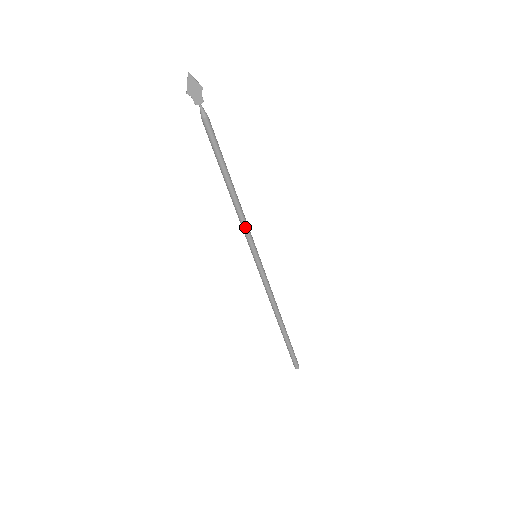
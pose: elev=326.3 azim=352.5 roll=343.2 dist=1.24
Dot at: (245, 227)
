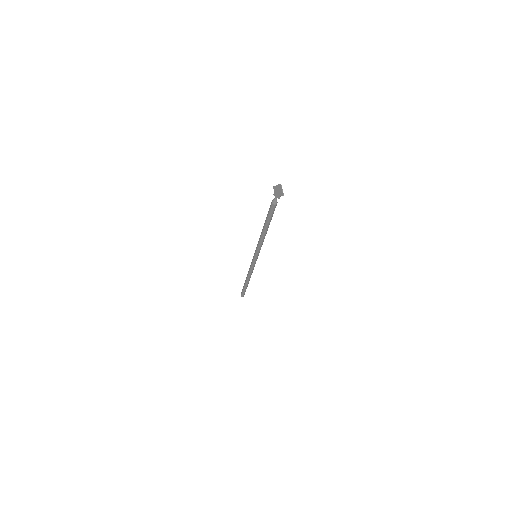
Dot at: (258, 246)
